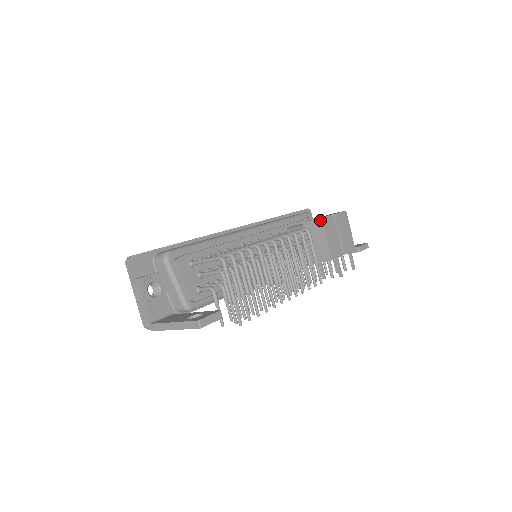
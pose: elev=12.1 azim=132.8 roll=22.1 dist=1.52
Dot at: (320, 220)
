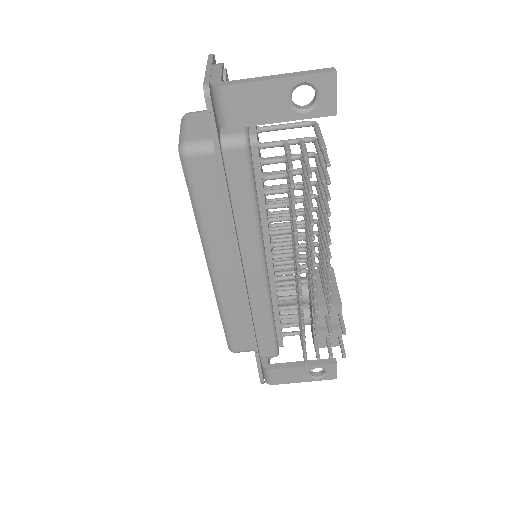
Dot at: occluded
